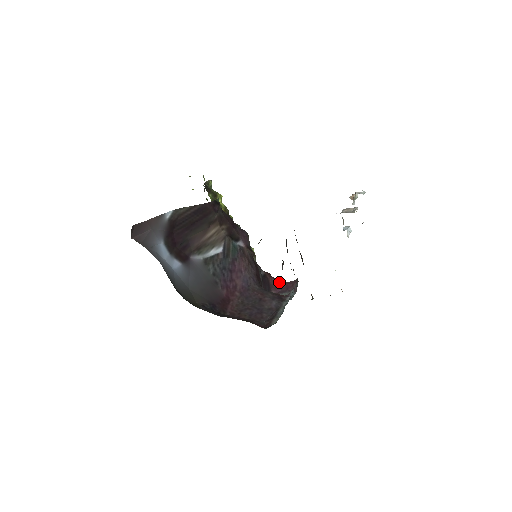
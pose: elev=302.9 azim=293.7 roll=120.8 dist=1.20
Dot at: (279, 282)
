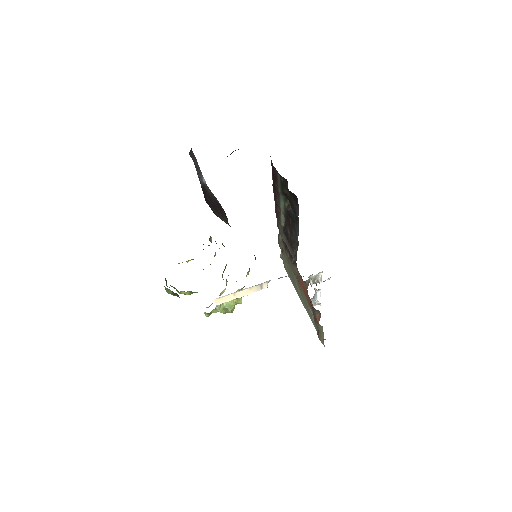
Dot at: occluded
